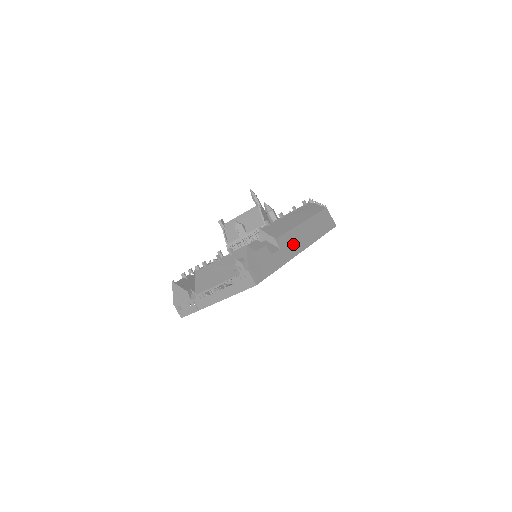
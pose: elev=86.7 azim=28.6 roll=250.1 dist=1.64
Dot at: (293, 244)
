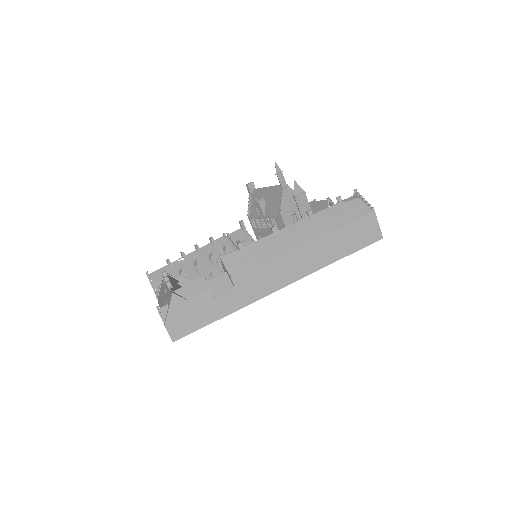
Dot at: (267, 280)
